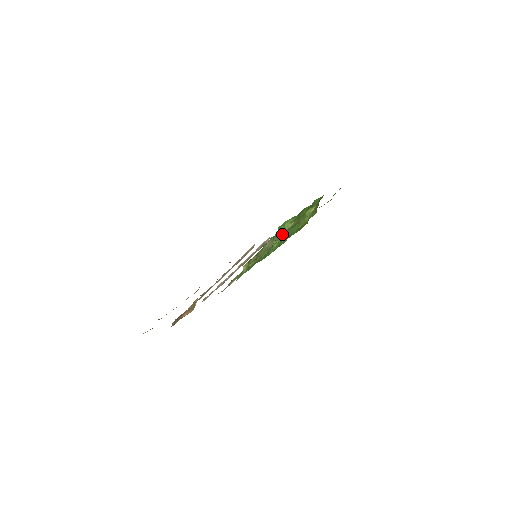
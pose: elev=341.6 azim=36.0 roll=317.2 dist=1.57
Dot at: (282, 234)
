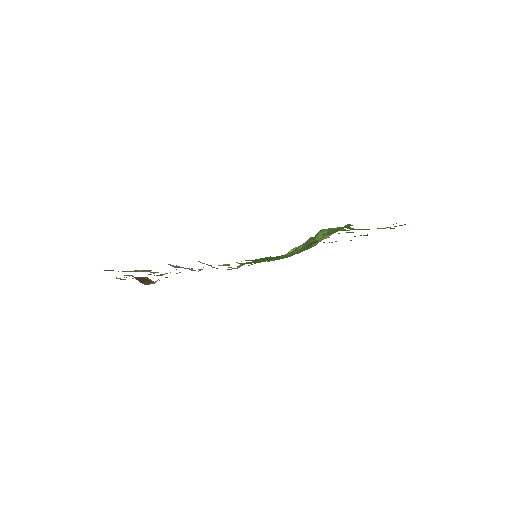
Dot at: occluded
